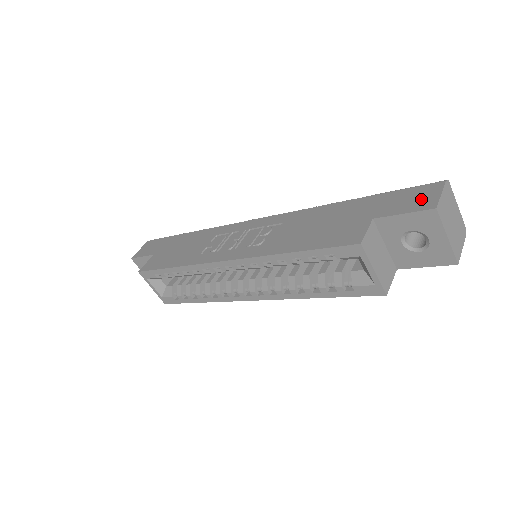
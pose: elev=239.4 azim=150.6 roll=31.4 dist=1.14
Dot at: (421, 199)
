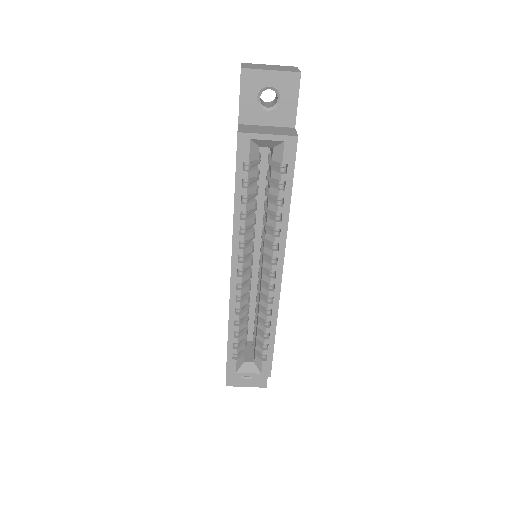
Dot at: occluded
